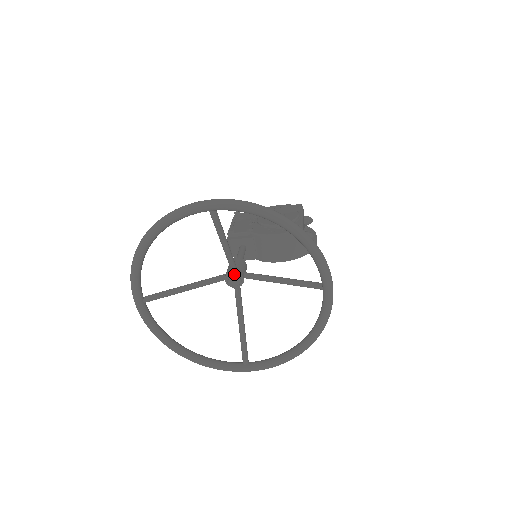
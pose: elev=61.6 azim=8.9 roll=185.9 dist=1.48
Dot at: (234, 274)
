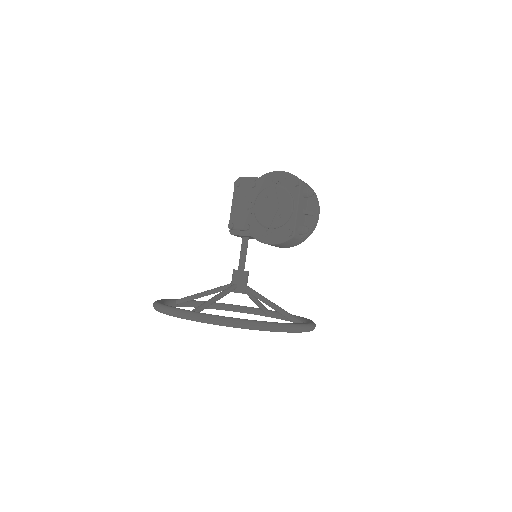
Dot at: (236, 292)
